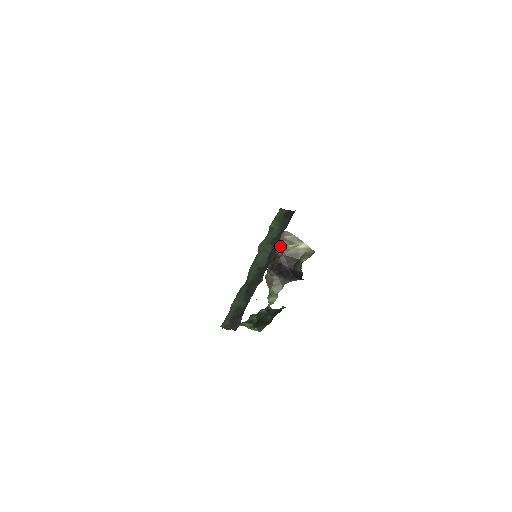
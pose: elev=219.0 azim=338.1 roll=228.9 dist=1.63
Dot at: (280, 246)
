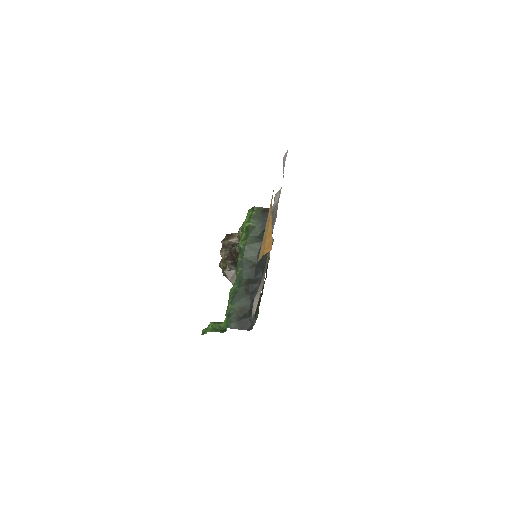
Dot at: occluded
